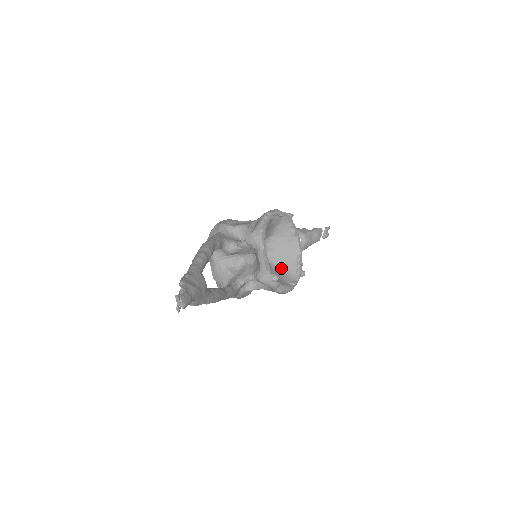
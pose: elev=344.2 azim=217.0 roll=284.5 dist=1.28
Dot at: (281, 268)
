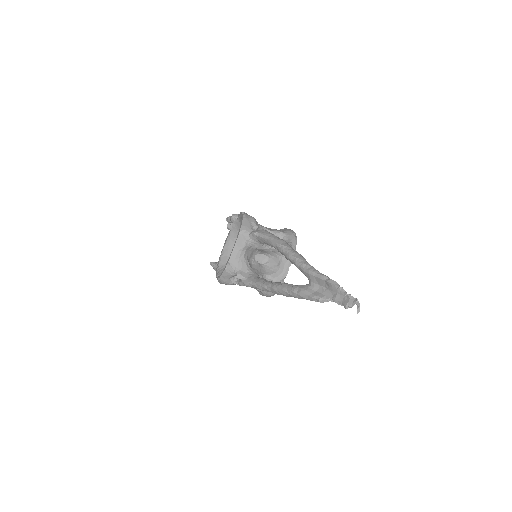
Dot at: occluded
